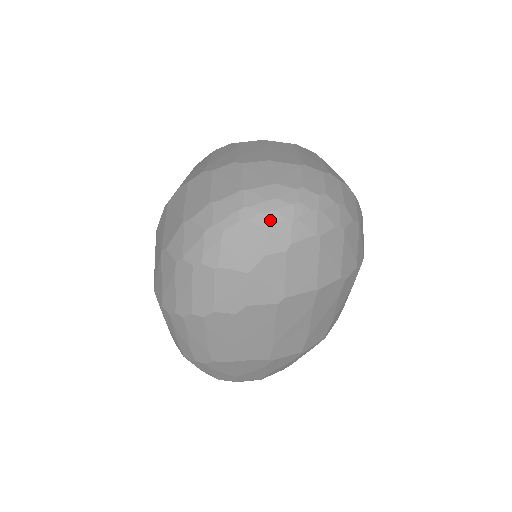
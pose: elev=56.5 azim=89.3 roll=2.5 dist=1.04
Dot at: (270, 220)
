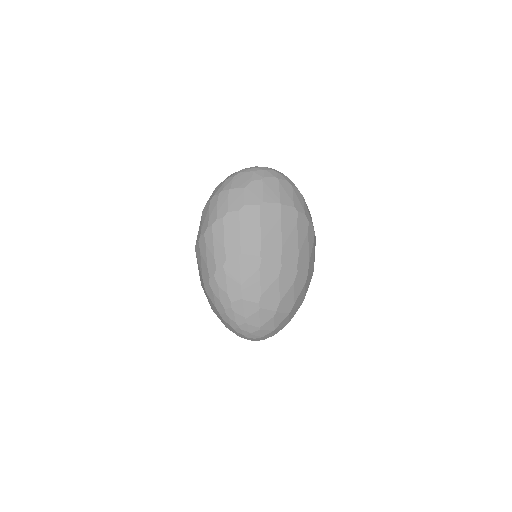
Dot at: (254, 170)
